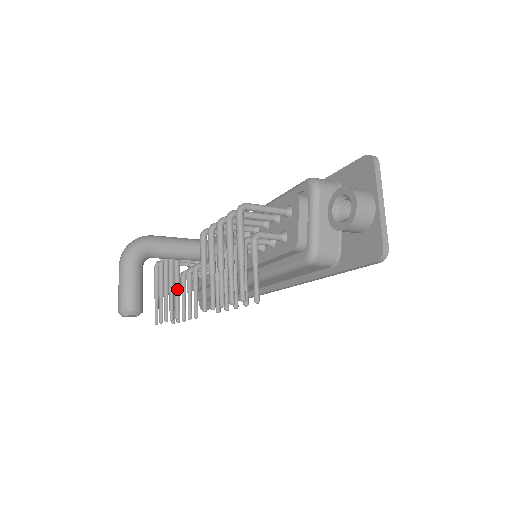
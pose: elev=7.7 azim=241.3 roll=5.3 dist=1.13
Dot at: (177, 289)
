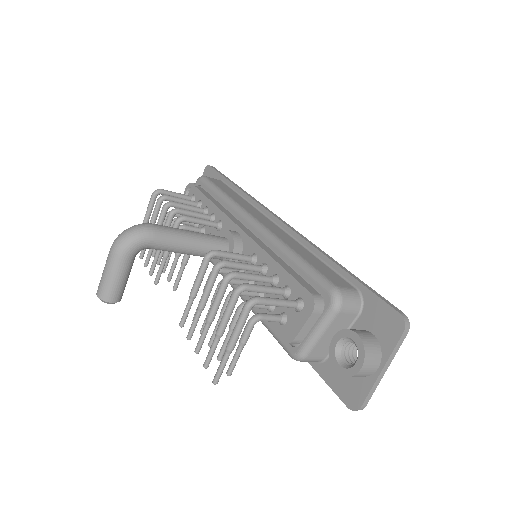
Dot at: (165, 258)
